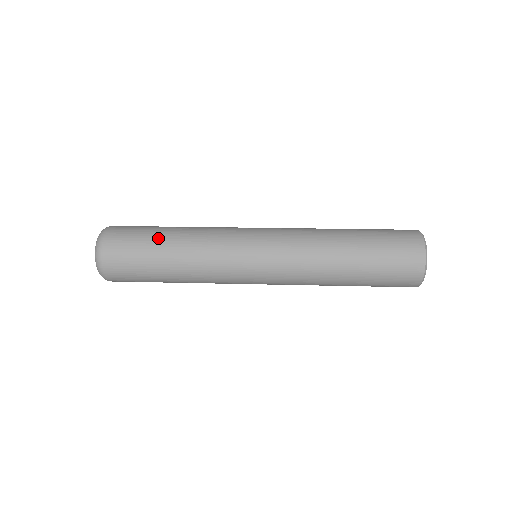
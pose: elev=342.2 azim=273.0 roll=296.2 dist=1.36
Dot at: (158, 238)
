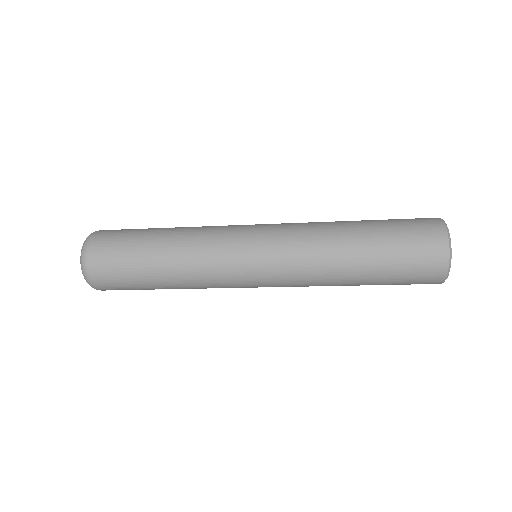
Dot at: (151, 230)
